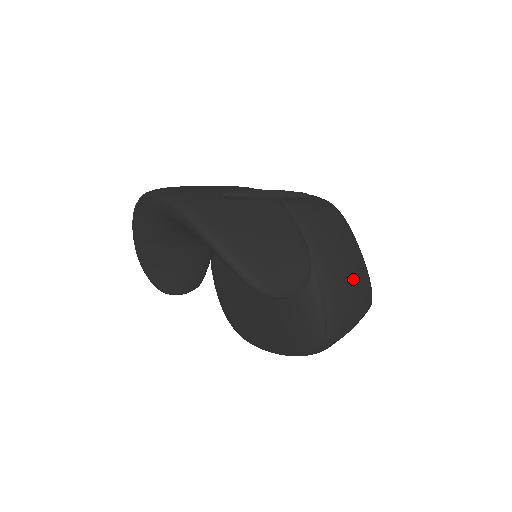
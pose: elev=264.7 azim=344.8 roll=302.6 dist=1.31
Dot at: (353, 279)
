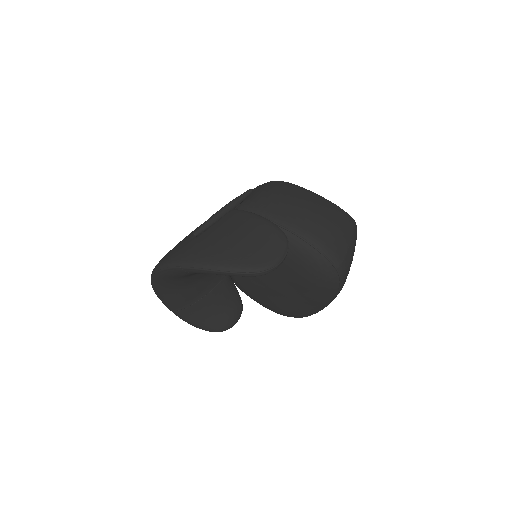
Dot at: (323, 216)
